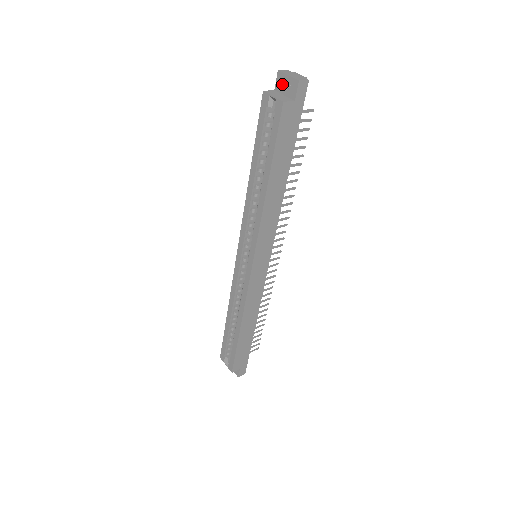
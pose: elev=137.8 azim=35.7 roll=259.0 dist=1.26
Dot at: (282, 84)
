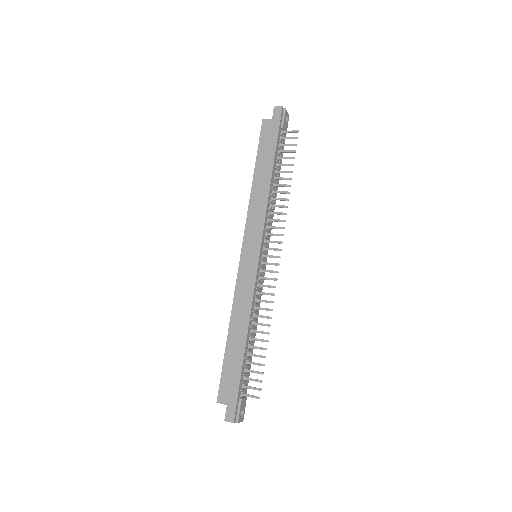
Dot at: occluded
